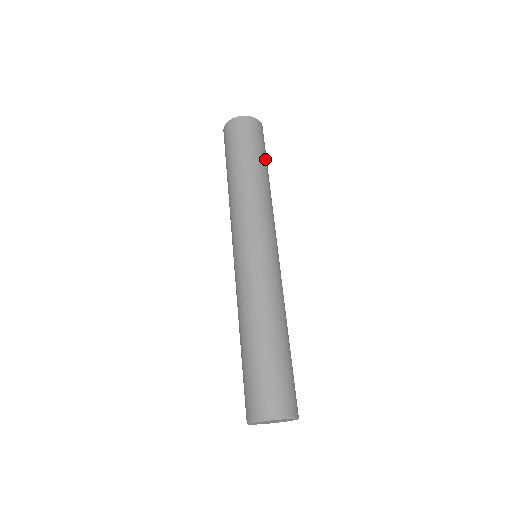
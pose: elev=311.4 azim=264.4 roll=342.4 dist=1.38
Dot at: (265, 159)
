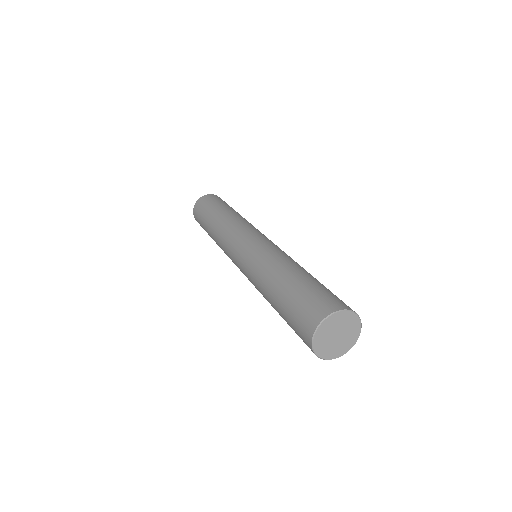
Dot at: occluded
